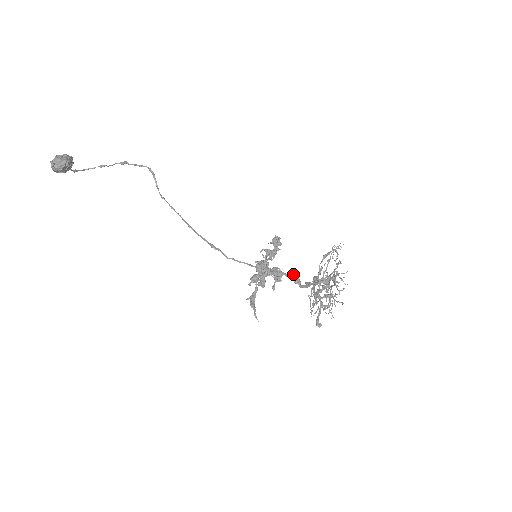
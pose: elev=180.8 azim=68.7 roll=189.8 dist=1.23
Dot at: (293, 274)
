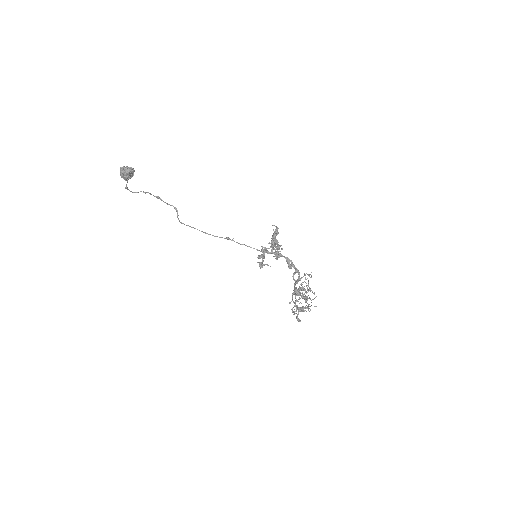
Dot at: (287, 260)
